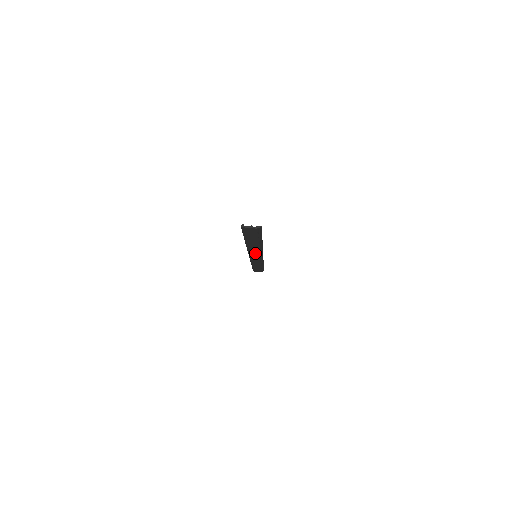
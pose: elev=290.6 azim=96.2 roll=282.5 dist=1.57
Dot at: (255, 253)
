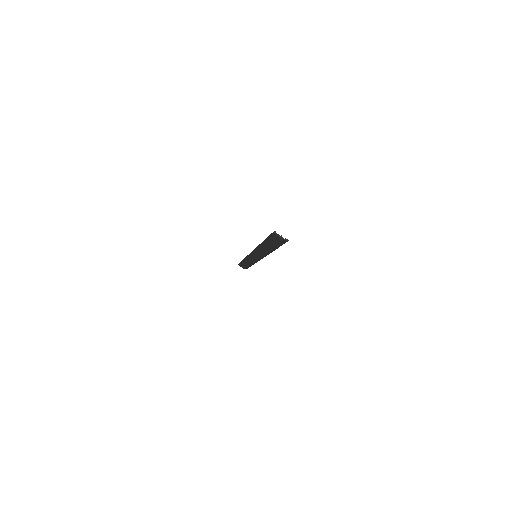
Dot at: (259, 254)
